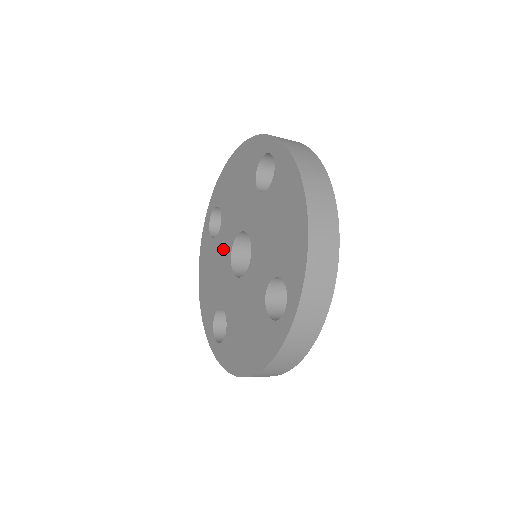
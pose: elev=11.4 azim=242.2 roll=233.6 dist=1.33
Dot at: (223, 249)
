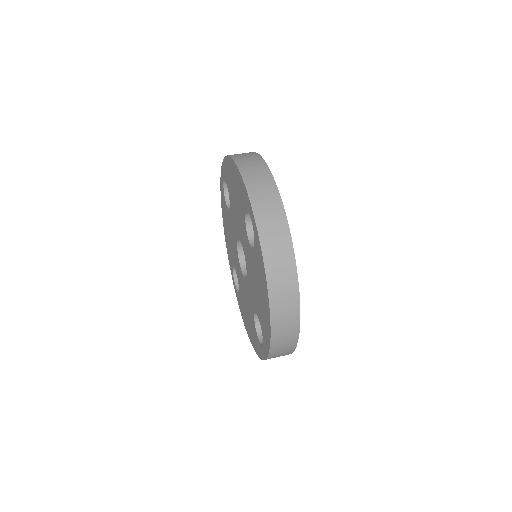
Dot at: (233, 230)
